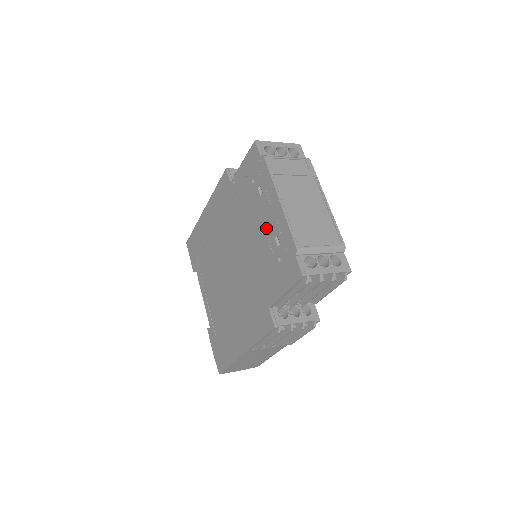
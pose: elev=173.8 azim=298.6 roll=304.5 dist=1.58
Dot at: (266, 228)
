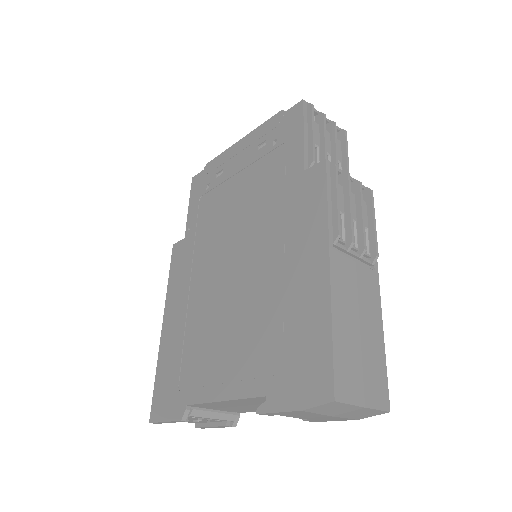
Dot at: (245, 166)
